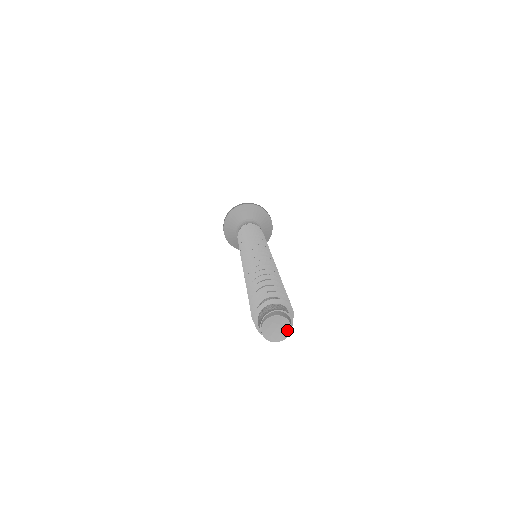
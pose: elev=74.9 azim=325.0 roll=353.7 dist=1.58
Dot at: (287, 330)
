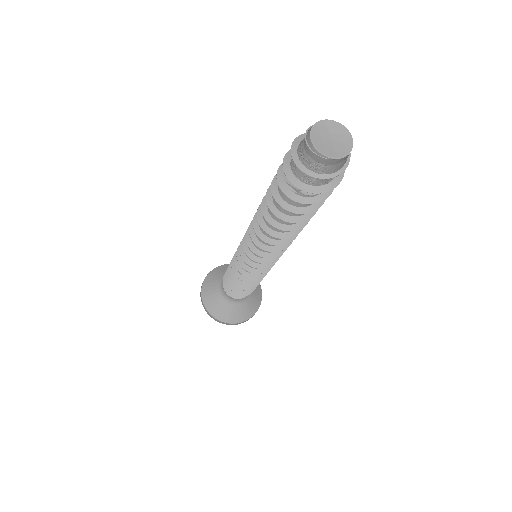
Dot at: (343, 132)
